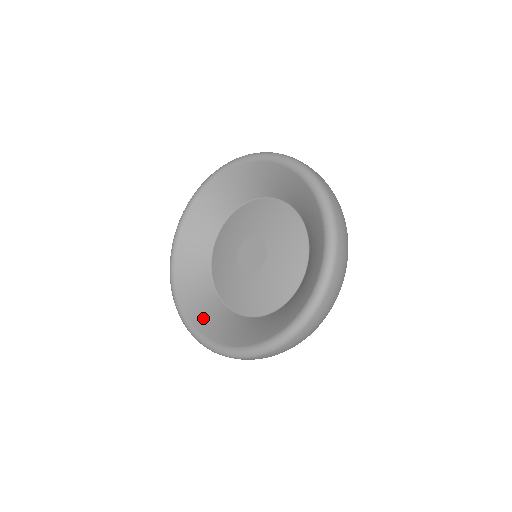
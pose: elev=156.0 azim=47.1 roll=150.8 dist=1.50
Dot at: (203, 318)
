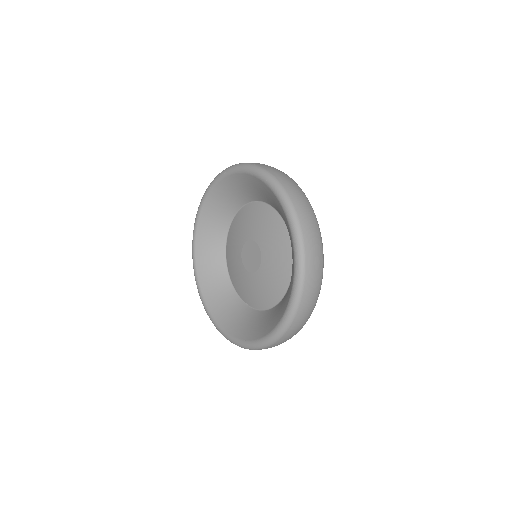
Dot at: (204, 258)
